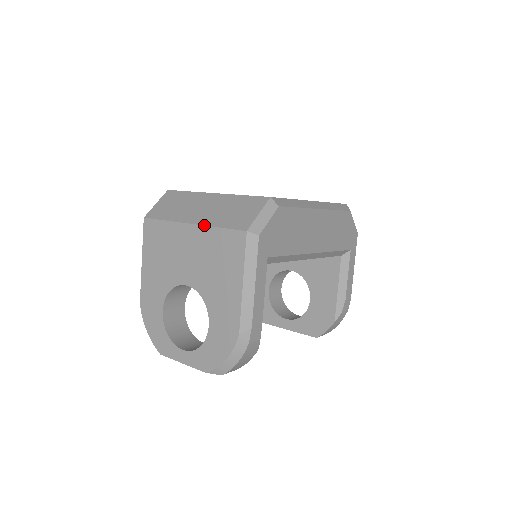
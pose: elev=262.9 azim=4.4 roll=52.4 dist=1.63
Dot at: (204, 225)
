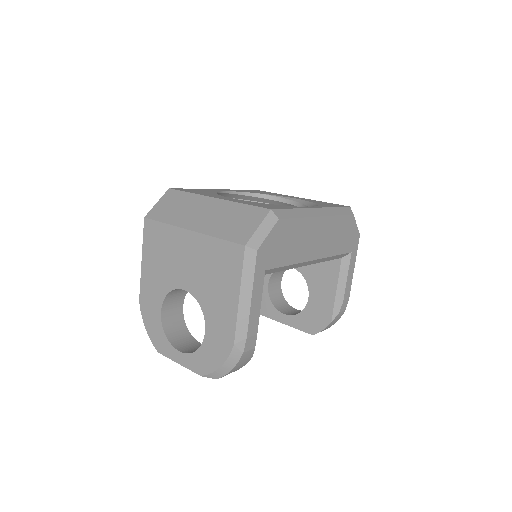
Dot at: (203, 233)
